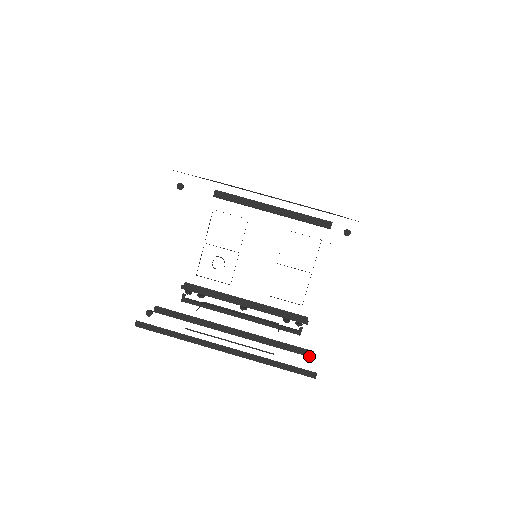
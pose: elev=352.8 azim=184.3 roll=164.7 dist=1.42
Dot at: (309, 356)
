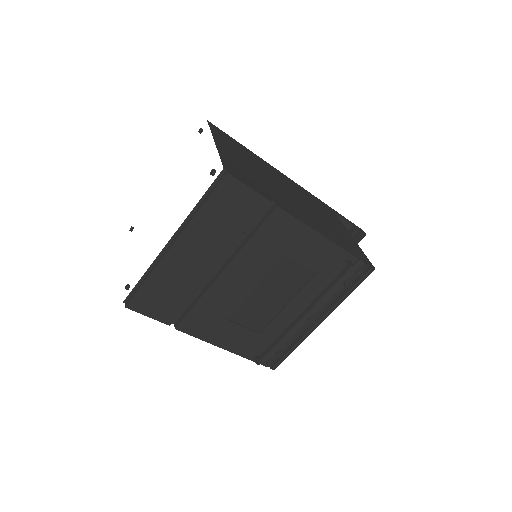
Dot at: (212, 171)
